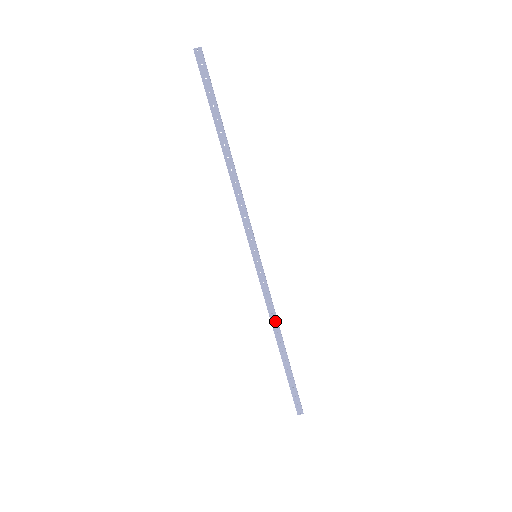
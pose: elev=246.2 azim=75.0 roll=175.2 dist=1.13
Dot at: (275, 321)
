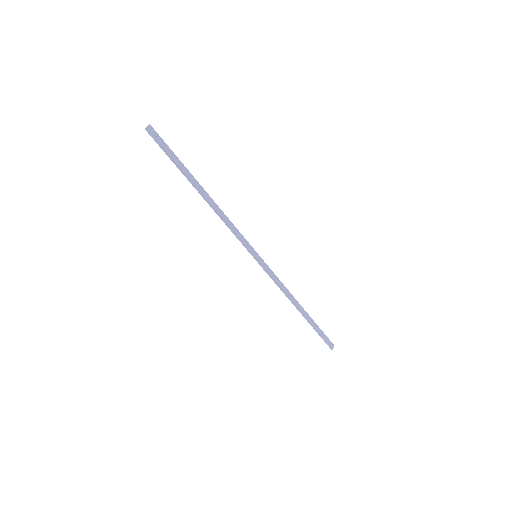
Dot at: (289, 294)
